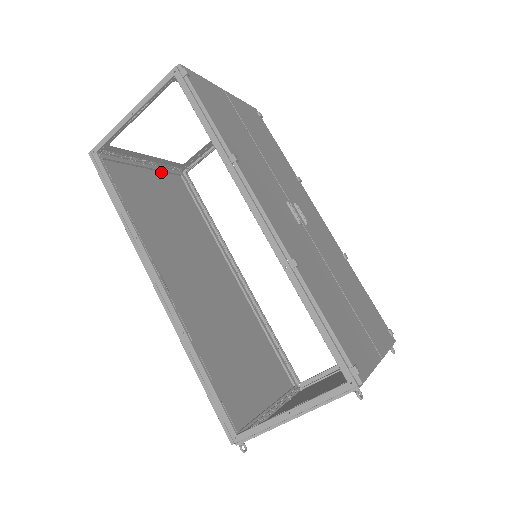
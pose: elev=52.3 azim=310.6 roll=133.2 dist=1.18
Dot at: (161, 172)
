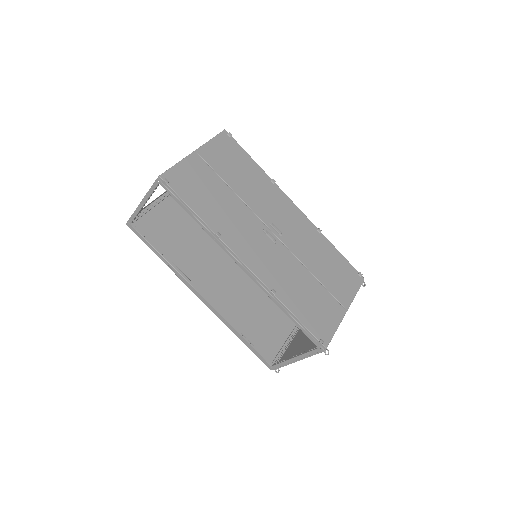
Dot at: occluded
